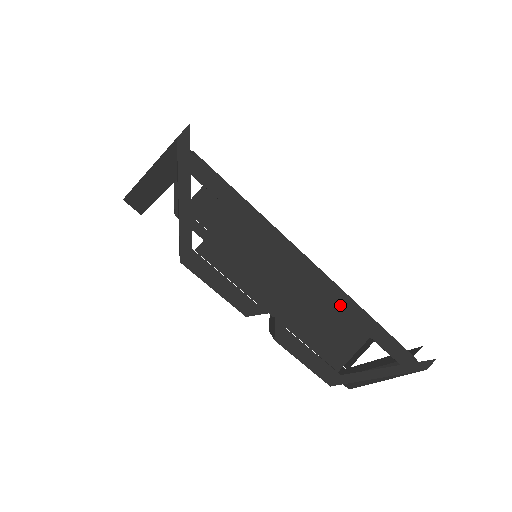
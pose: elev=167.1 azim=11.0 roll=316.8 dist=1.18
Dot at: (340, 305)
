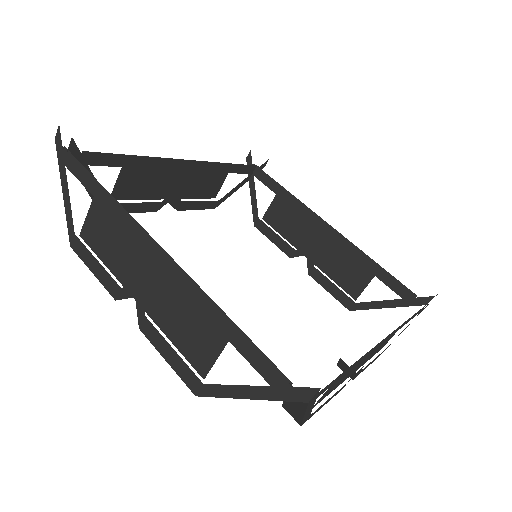
Dot at: (188, 293)
